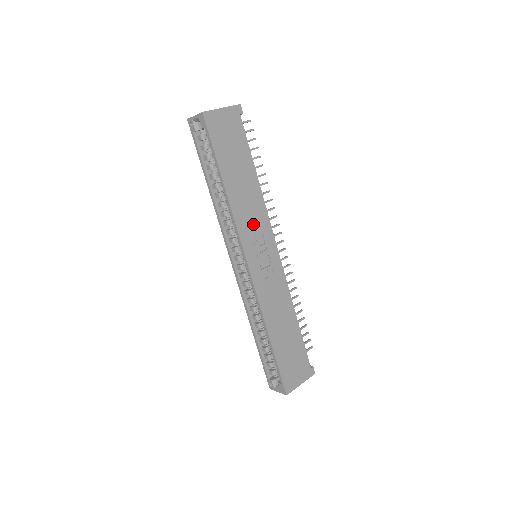
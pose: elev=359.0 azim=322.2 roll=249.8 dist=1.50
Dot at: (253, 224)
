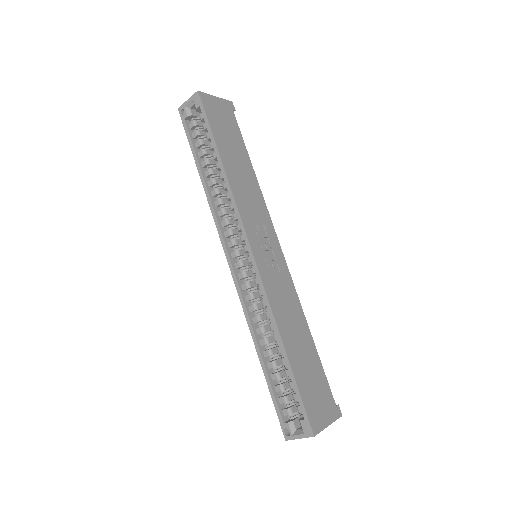
Dot at: (253, 211)
